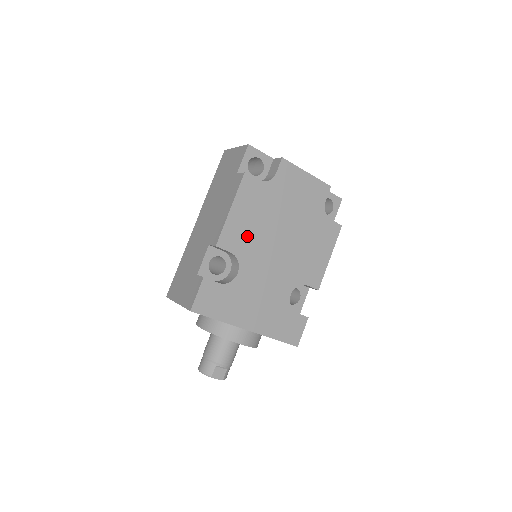
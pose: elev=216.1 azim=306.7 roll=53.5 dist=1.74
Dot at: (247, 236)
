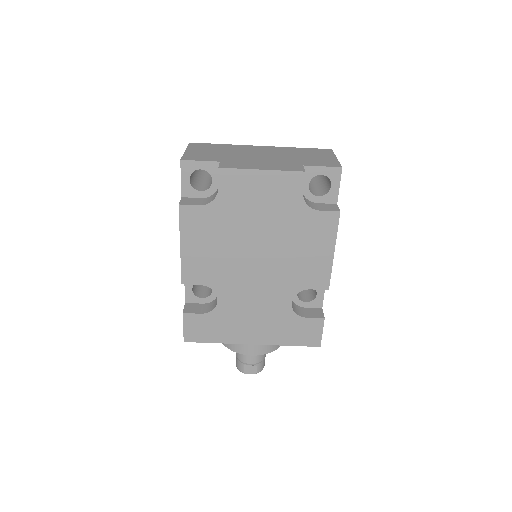
Dot at: (212, 265)
